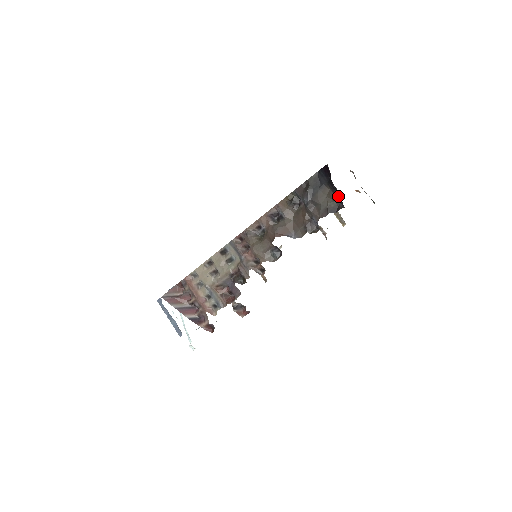
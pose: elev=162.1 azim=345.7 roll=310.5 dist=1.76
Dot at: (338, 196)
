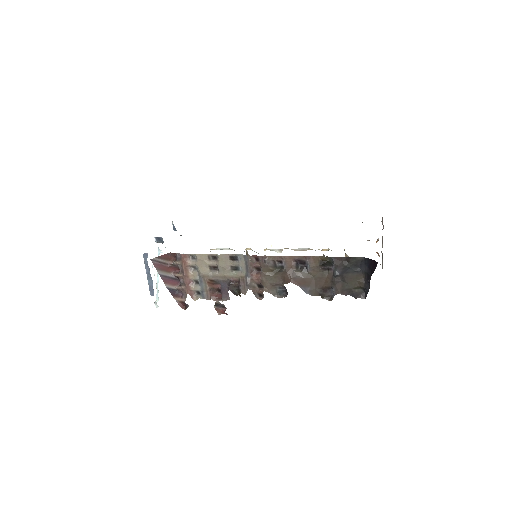
Dot at: (367, 289)
